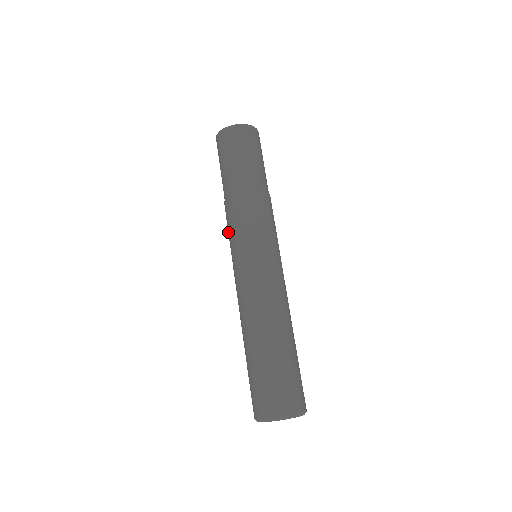
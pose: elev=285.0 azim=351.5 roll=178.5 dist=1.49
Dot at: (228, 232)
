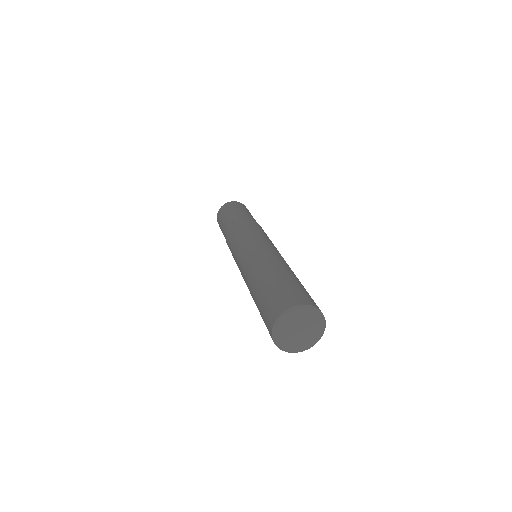
Dot at: (232, 240)
